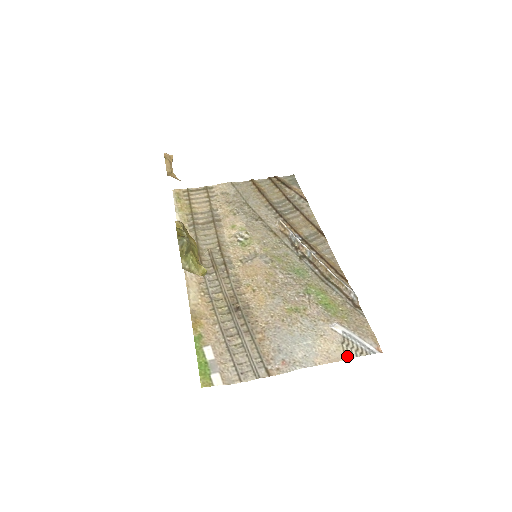
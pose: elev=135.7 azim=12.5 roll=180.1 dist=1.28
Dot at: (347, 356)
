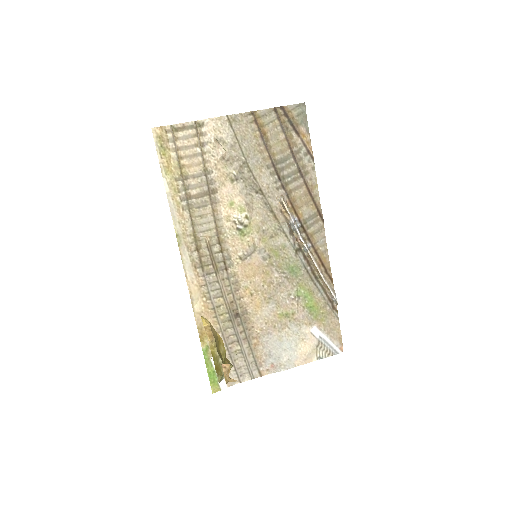
Dot at: (318, 357)
